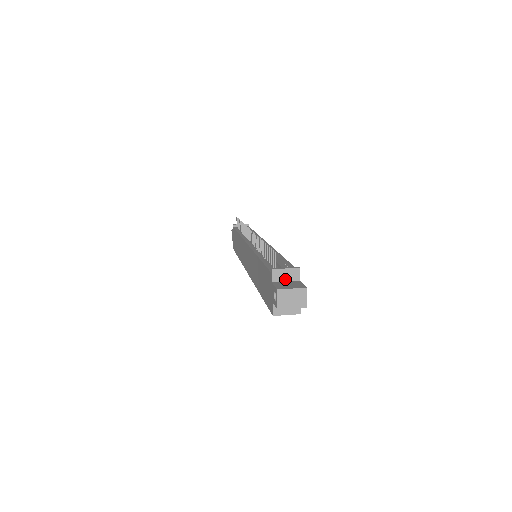
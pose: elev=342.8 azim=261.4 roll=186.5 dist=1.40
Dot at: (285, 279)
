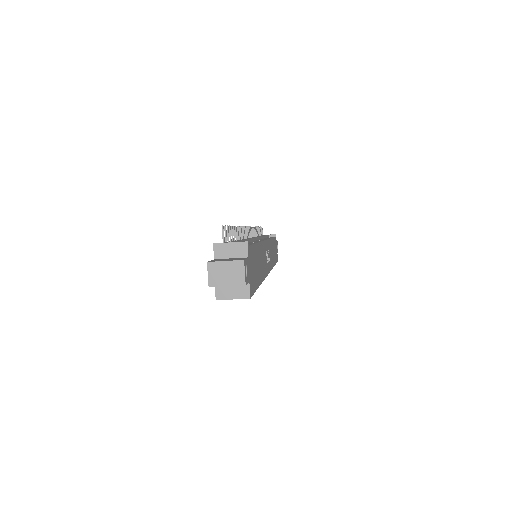
Dot at: (230, 255)
